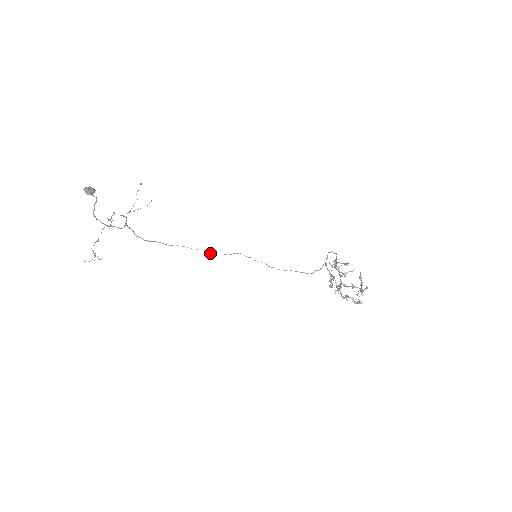
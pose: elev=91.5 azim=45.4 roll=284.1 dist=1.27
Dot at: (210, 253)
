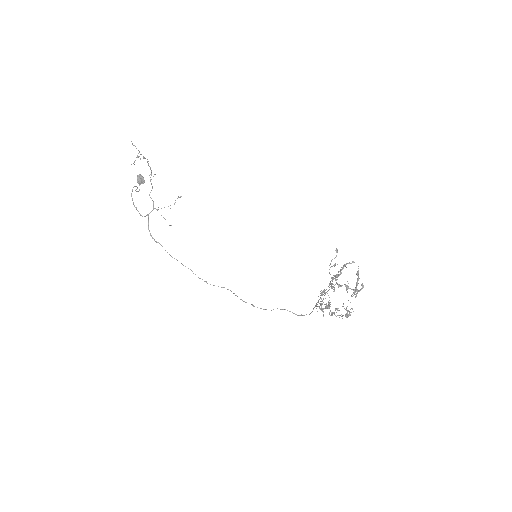
Dot at: occluded
